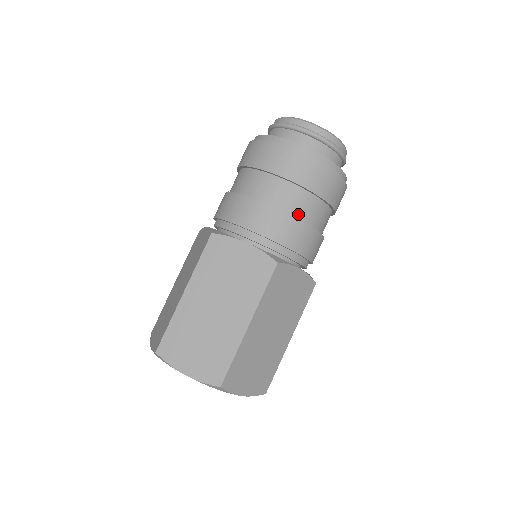
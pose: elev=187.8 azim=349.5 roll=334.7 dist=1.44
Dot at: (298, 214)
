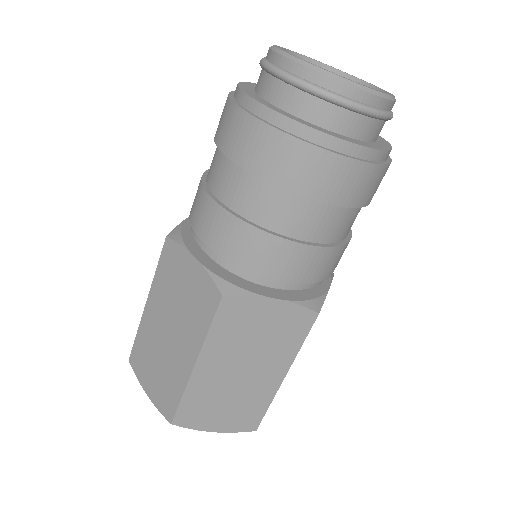
Dot at: (264, 221)
